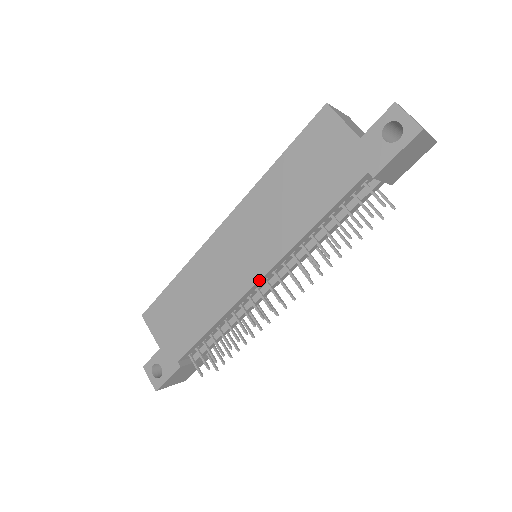
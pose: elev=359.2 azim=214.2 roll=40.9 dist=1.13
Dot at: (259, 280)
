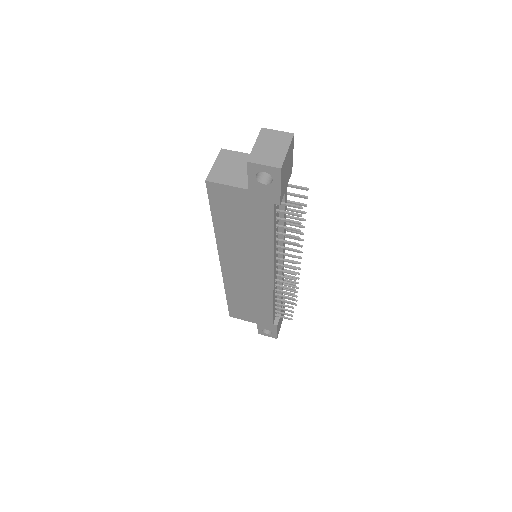
Dot at: (273, 277)
